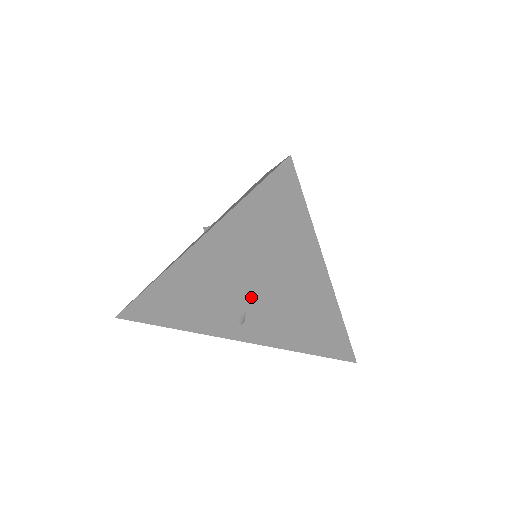
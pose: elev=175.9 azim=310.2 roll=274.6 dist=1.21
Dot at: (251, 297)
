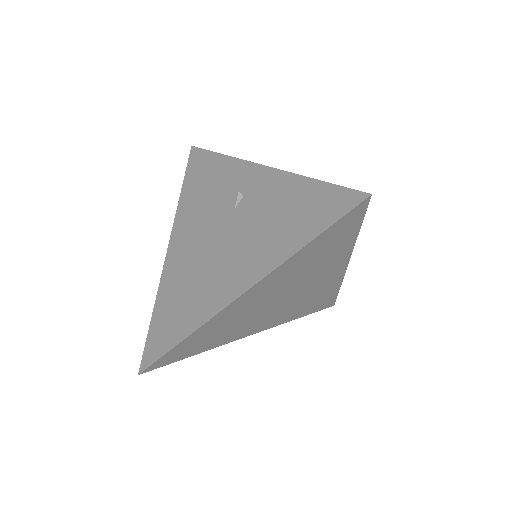
Dot at: occluded
